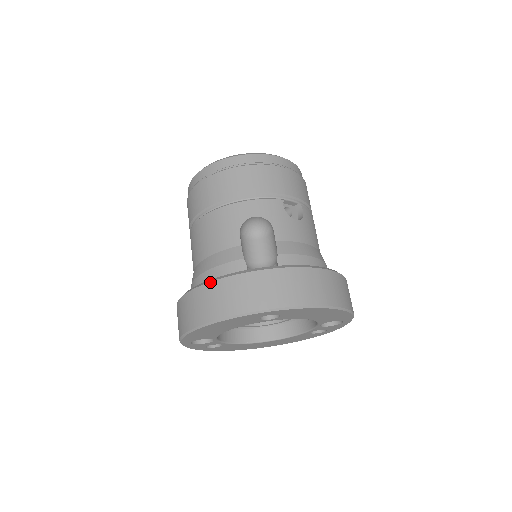
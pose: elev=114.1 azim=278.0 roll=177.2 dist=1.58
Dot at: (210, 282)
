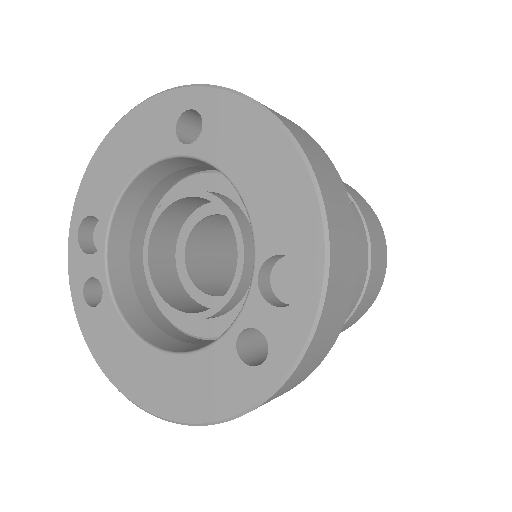
Dot at: occluded
